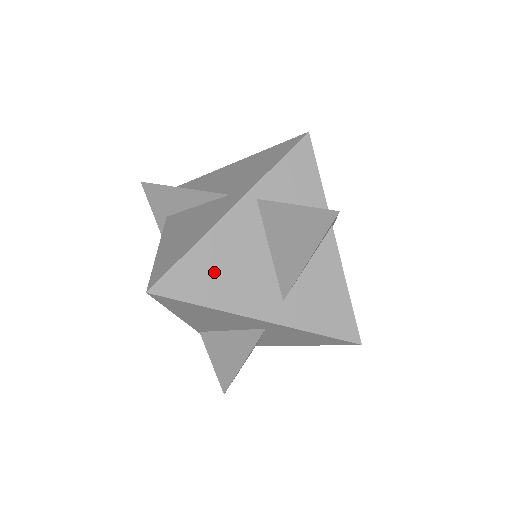
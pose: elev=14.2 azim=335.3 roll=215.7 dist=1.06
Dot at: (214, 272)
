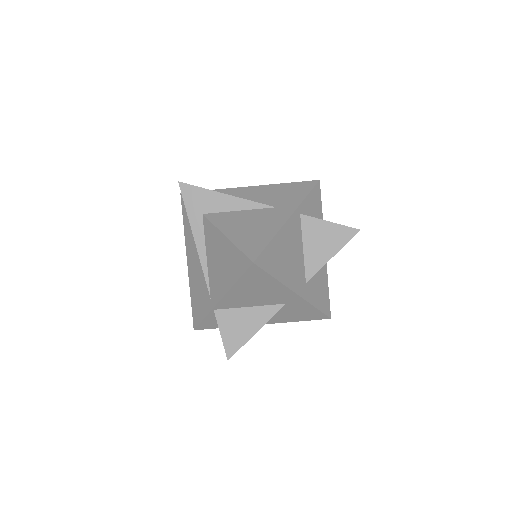
Dot at: (282, 256)
